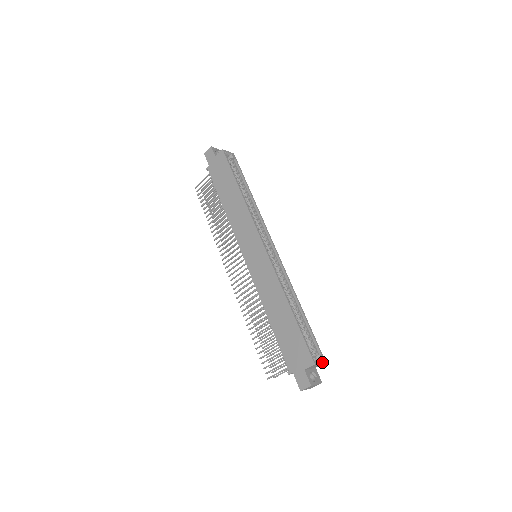
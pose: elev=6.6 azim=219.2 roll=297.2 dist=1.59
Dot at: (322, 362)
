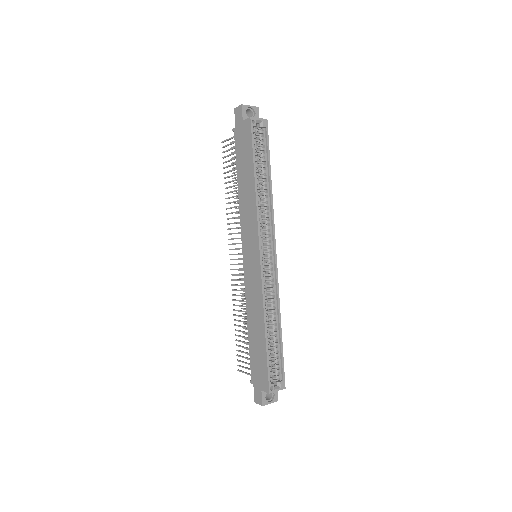
Dot at: (280, 389)
